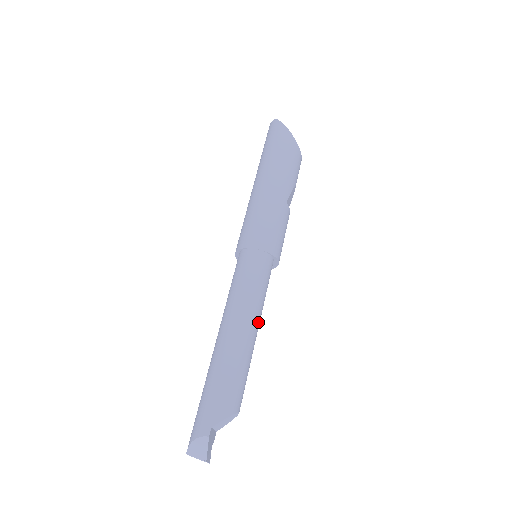
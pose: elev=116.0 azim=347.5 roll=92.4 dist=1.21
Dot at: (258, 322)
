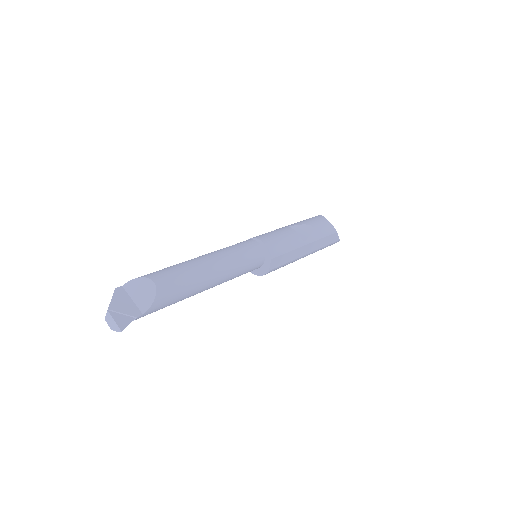
Dot at: (215, 257)
